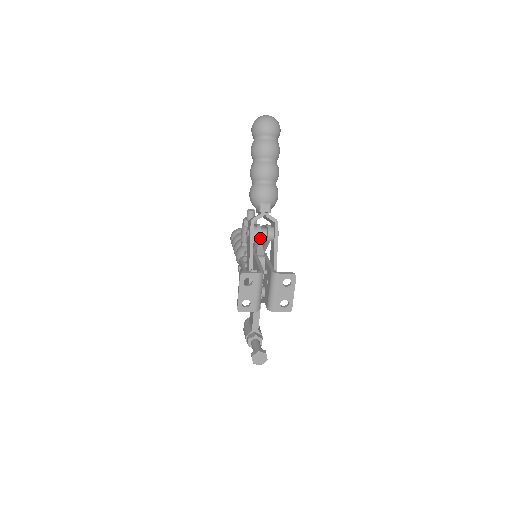
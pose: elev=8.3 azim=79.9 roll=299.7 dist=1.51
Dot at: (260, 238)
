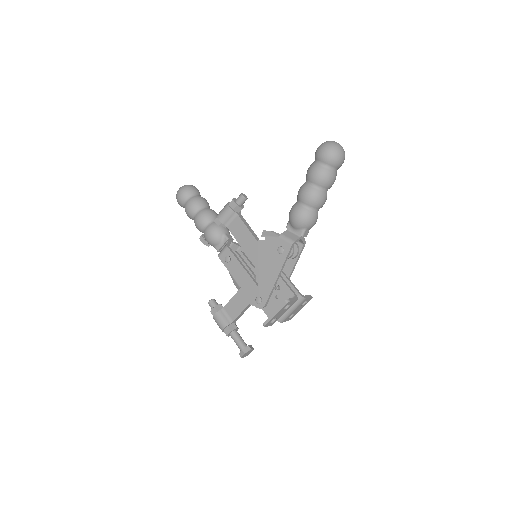
Dot at: occluded
